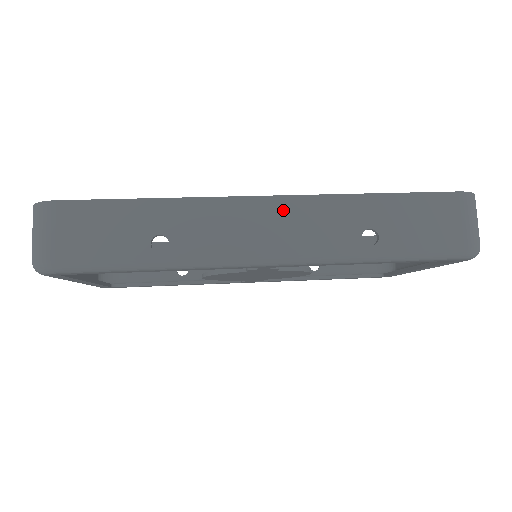
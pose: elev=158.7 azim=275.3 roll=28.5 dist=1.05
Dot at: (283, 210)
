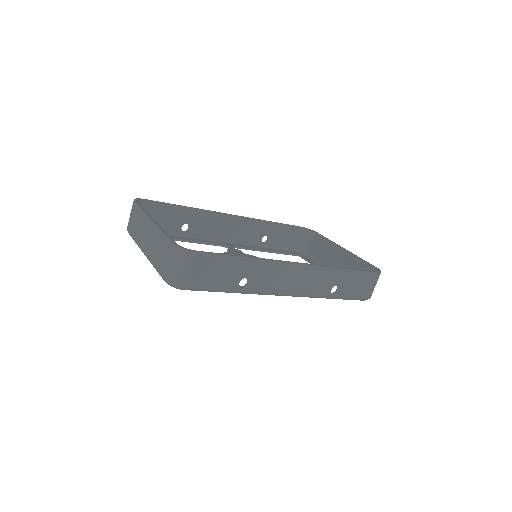
Dot at: (306, 272)
